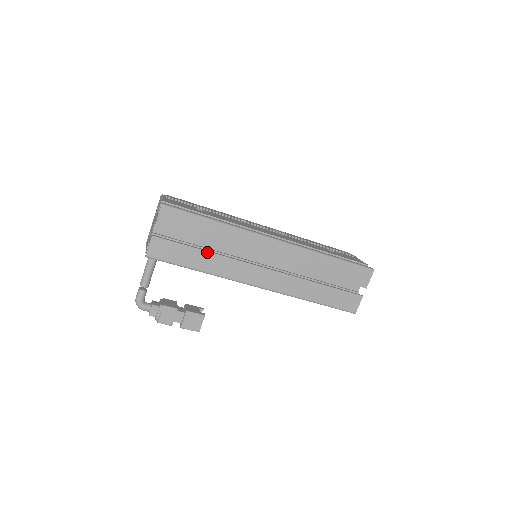
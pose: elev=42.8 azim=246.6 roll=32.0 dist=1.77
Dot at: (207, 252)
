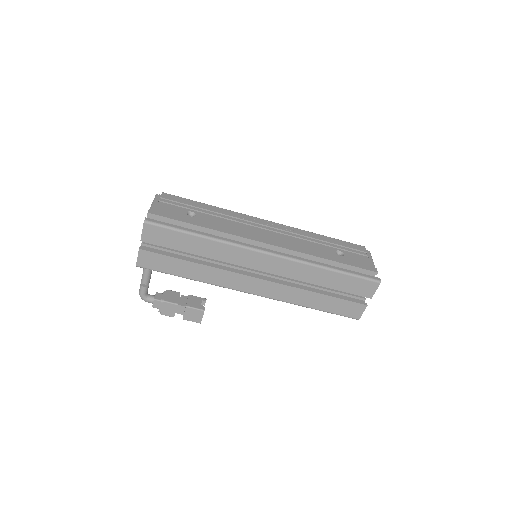
Dot at: (196, 263)
